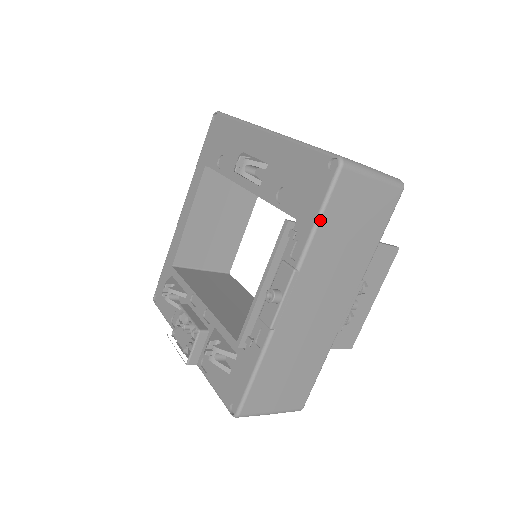
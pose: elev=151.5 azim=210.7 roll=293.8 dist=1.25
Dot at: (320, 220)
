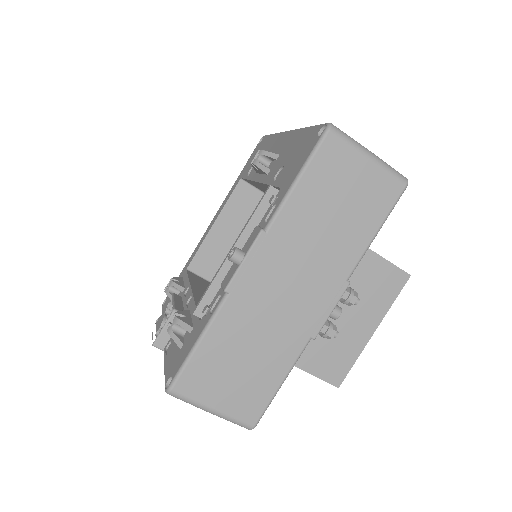
Dot at: (298, 181)
